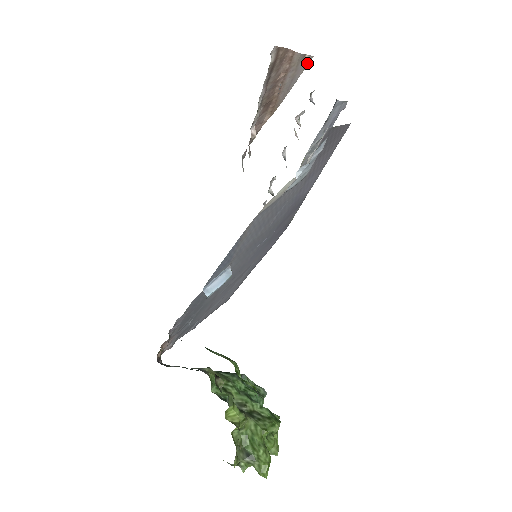
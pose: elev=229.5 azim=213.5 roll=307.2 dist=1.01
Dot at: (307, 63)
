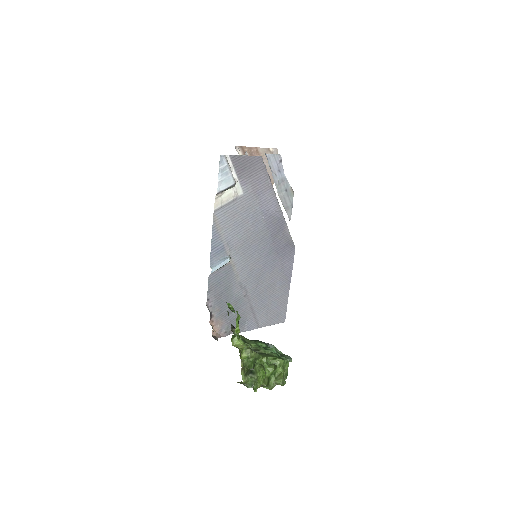
Dot at: (276, 153)
